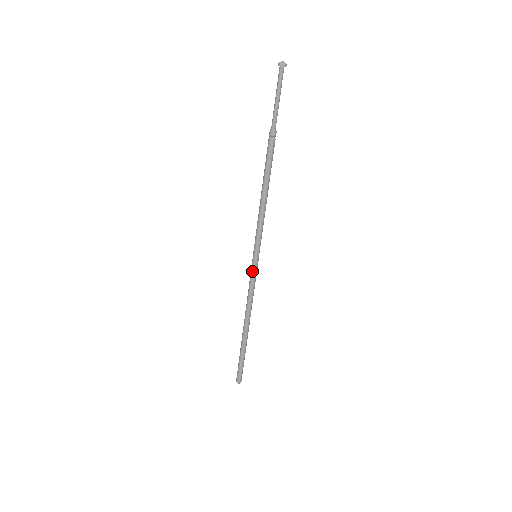
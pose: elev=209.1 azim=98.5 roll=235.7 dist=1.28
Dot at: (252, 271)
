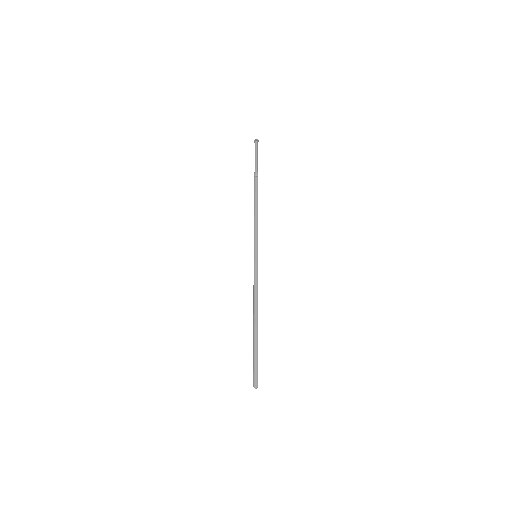
Dot at: (254, 267)
